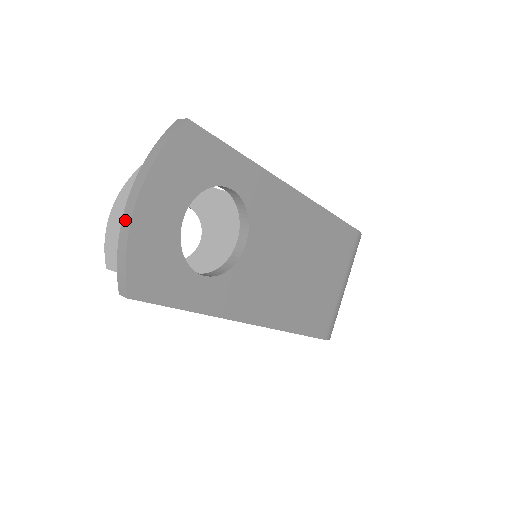
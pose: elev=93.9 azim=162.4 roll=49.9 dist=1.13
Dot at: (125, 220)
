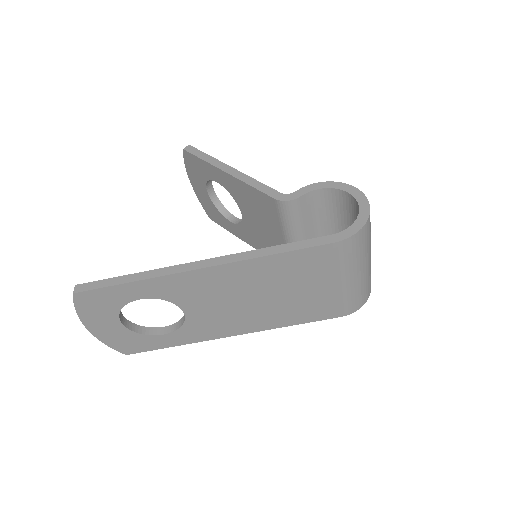
Dot at: occluded
